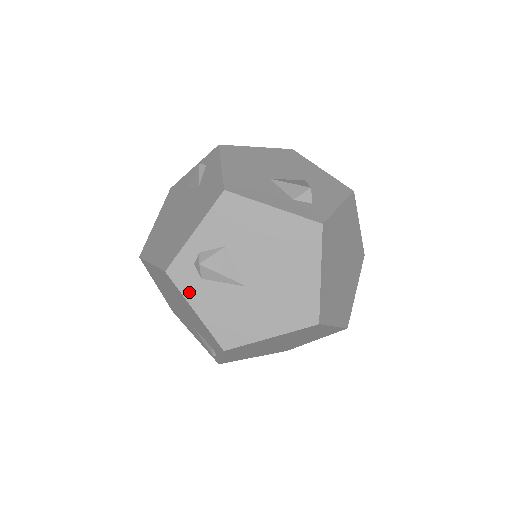
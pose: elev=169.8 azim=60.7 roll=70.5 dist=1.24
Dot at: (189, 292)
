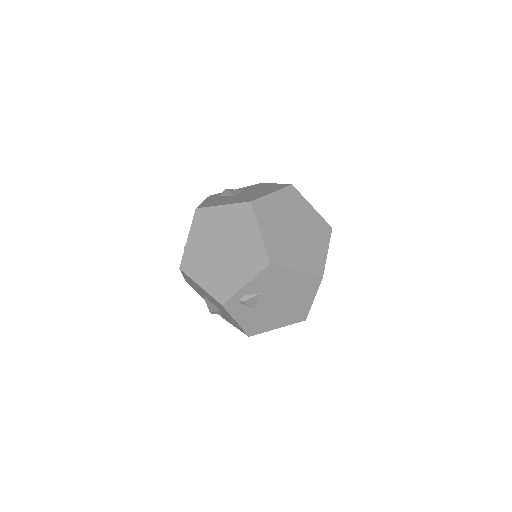
Dot at: (210, 198)
